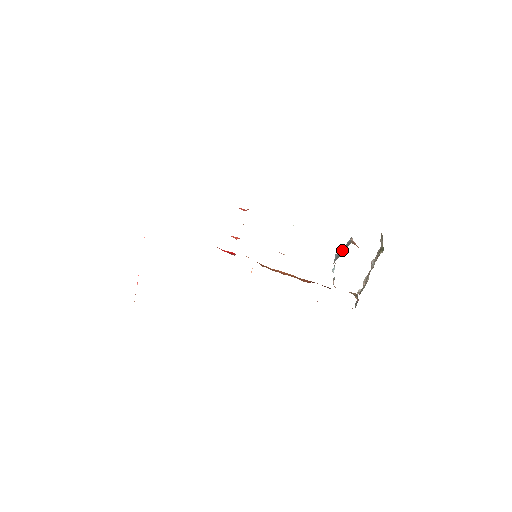
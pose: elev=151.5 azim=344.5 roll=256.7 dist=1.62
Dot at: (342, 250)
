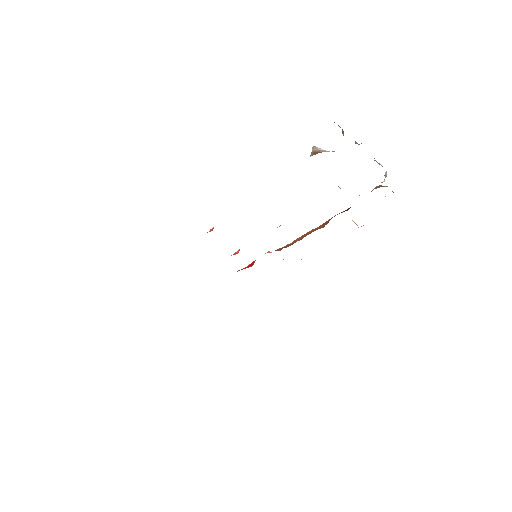
Dot at: occluded
